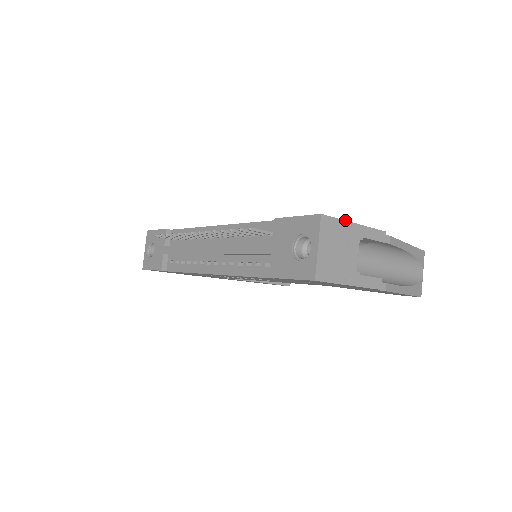
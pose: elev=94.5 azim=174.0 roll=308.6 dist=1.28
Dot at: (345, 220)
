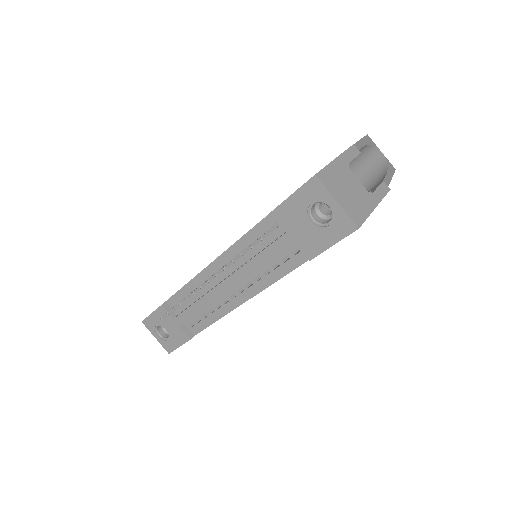
Dot at: (329, 163)
